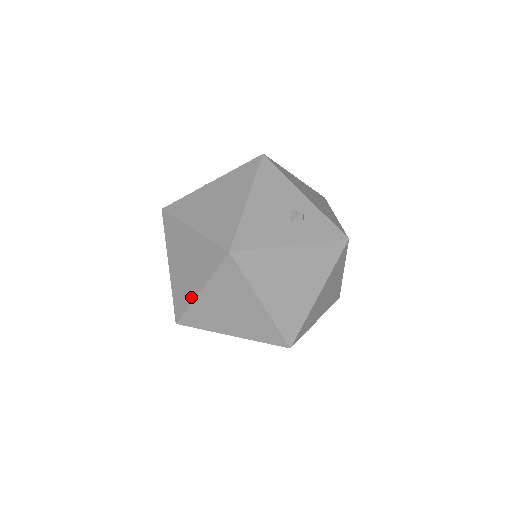
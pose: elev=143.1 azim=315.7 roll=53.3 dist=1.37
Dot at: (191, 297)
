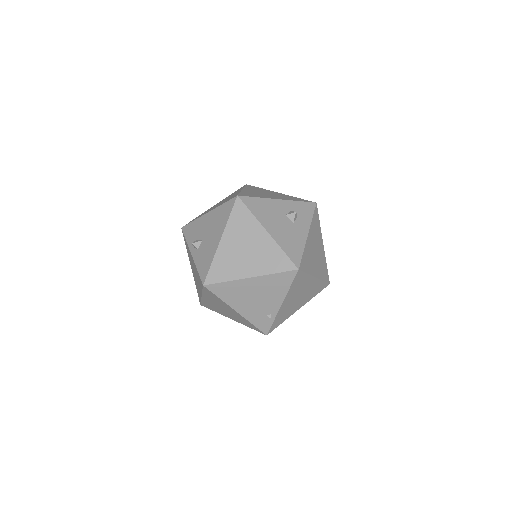
Dot at: (274, 313)
